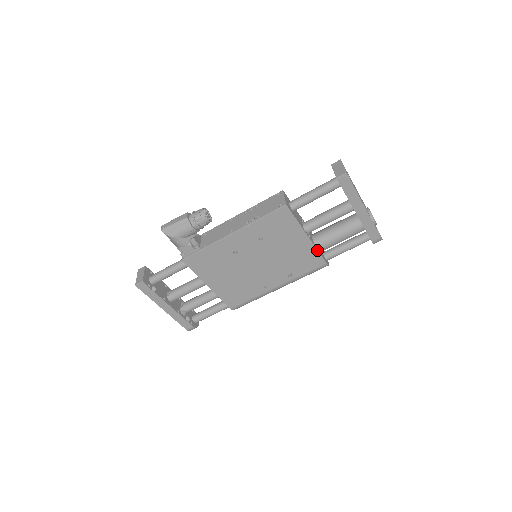
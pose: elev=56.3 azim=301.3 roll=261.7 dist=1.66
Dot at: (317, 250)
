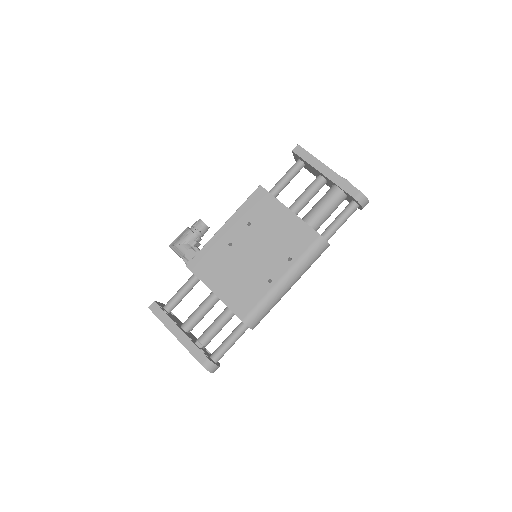
Dot at: (305, 222)
